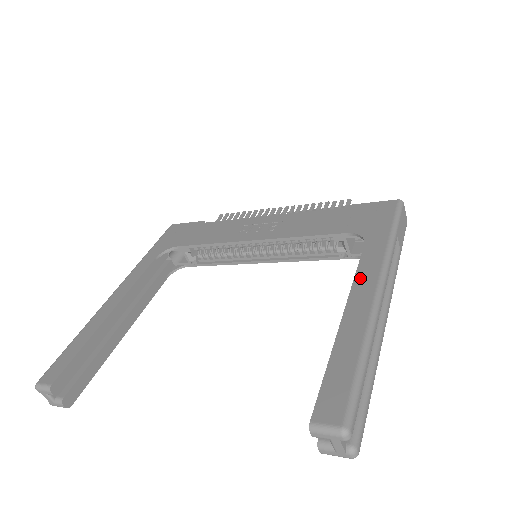
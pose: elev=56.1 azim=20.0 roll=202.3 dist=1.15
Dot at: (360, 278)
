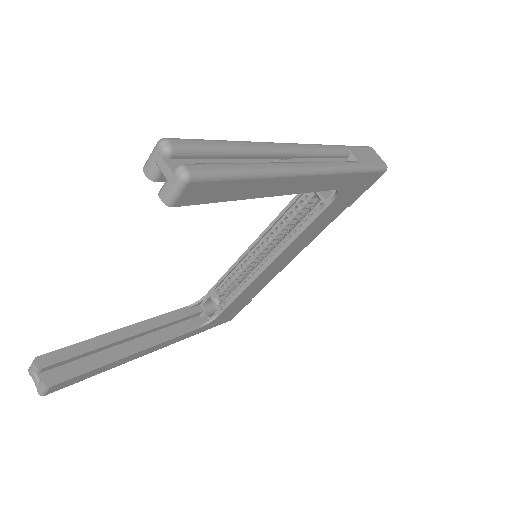
Dot at: occluded
